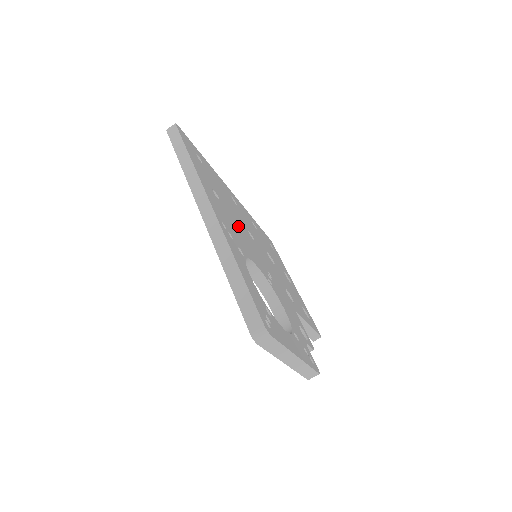
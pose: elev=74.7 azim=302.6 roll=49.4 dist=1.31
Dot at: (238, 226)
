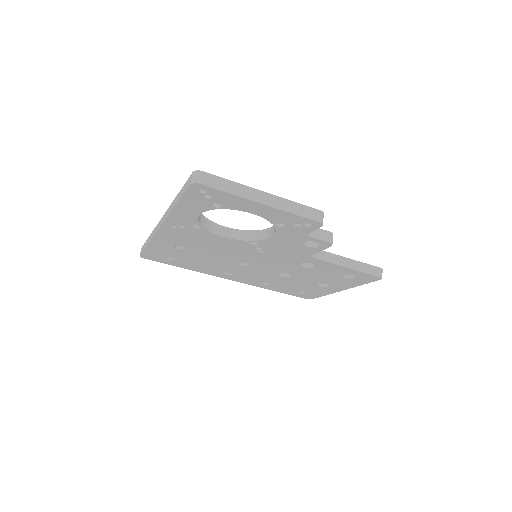
Dot at: occluded
